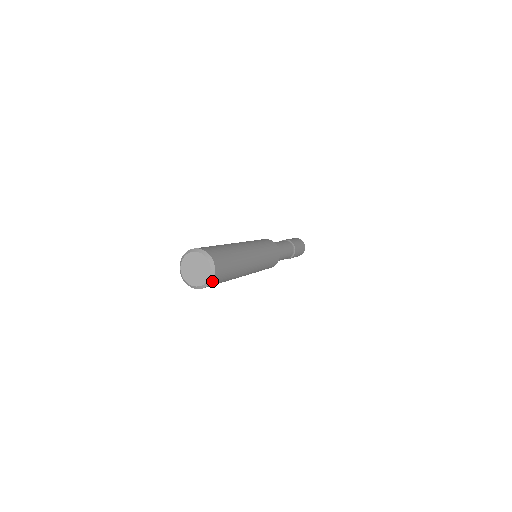
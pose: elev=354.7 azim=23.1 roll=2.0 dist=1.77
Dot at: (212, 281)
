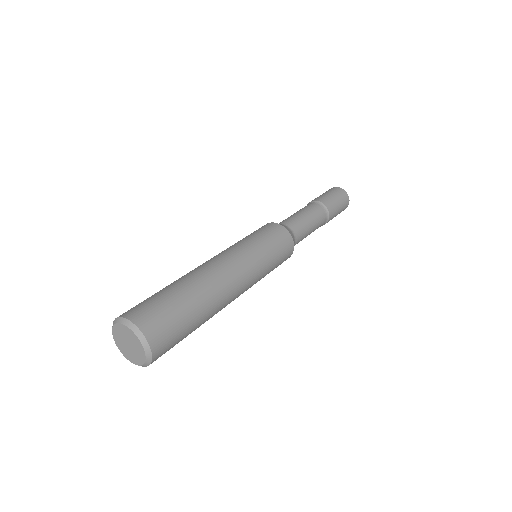
Dot at: (153, 353)
